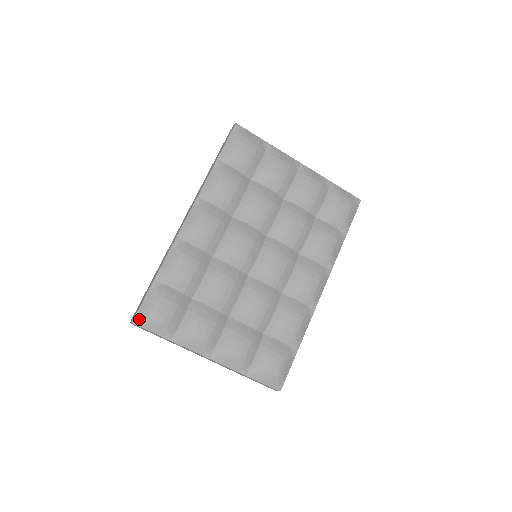
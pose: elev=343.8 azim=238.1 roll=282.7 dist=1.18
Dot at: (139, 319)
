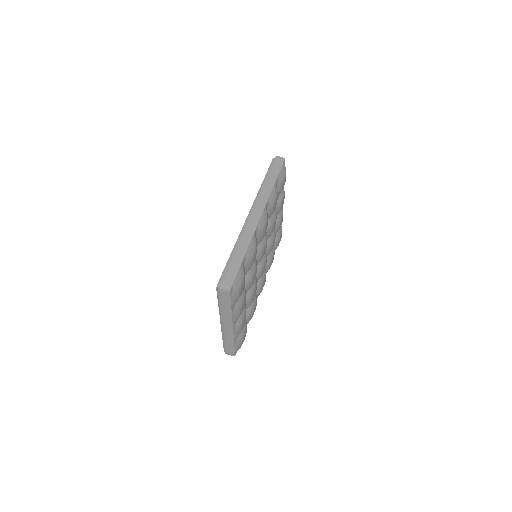
Dot at: (233, 289)
